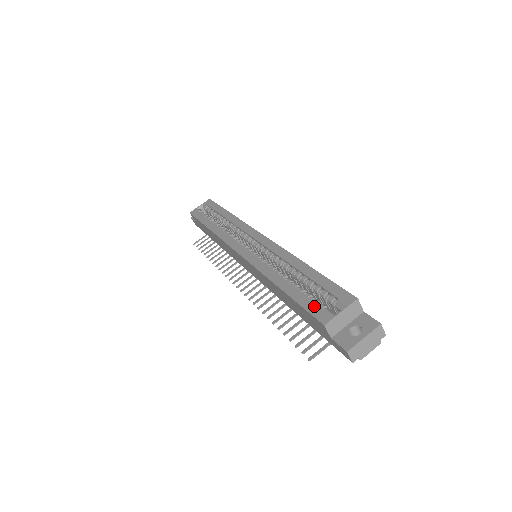
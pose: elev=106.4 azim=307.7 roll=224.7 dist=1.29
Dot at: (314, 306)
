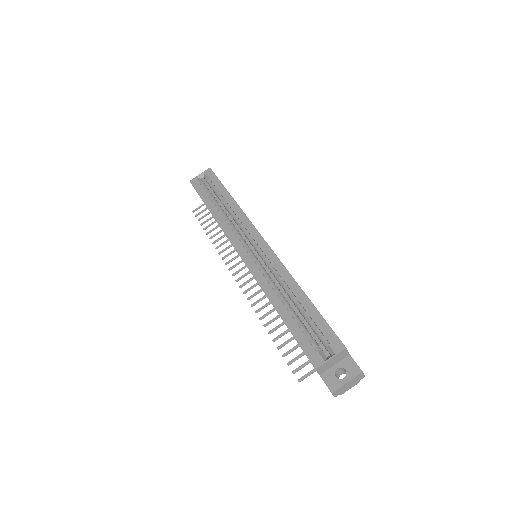
Dot at: (308, 345)
